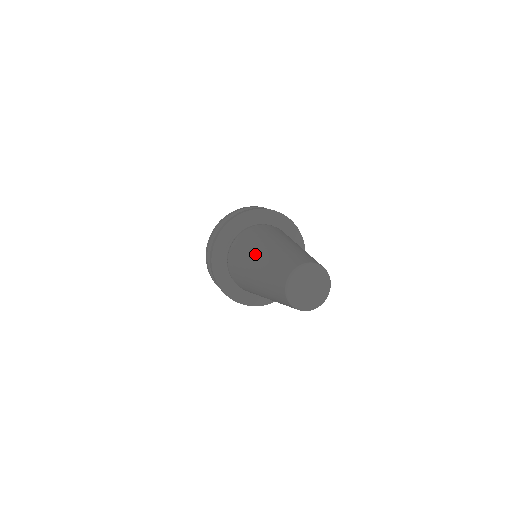
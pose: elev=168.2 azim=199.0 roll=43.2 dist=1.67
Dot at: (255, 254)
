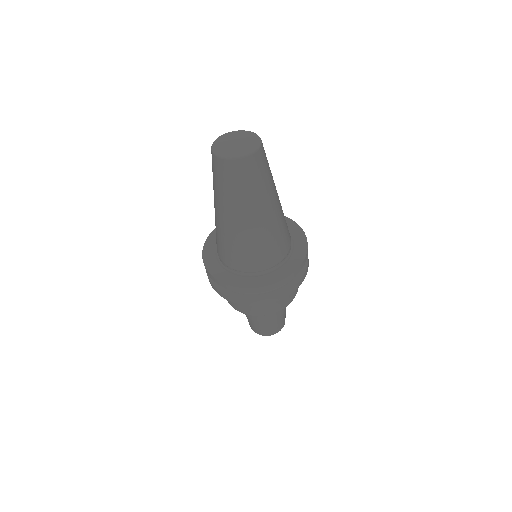
Dot at: occluded
